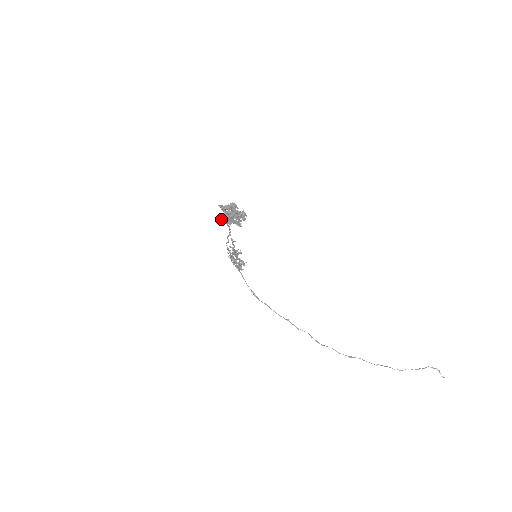
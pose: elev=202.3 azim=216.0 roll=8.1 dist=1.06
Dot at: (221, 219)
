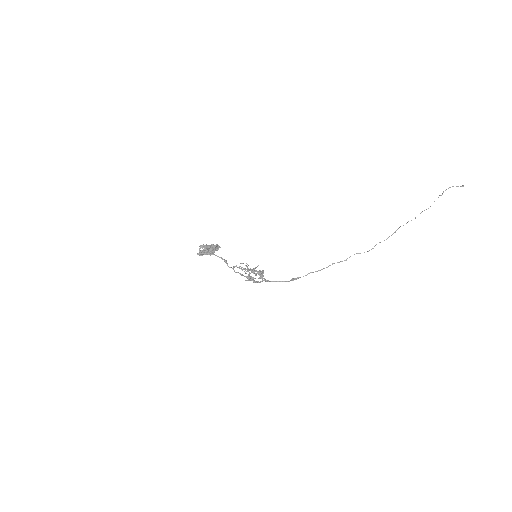
Dot at: (204, 253)
